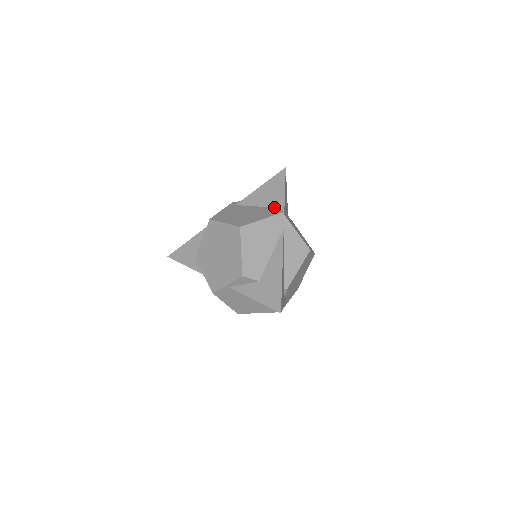
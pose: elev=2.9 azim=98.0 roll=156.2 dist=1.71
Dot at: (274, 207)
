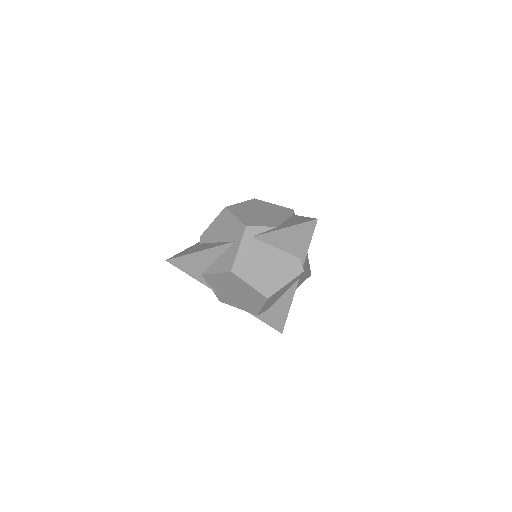
Dot at: (295, 256)
